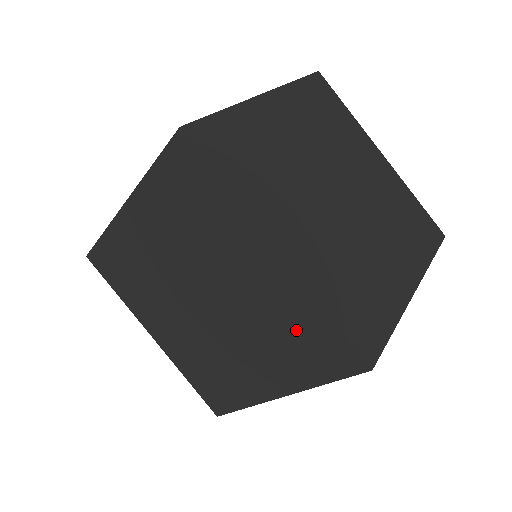
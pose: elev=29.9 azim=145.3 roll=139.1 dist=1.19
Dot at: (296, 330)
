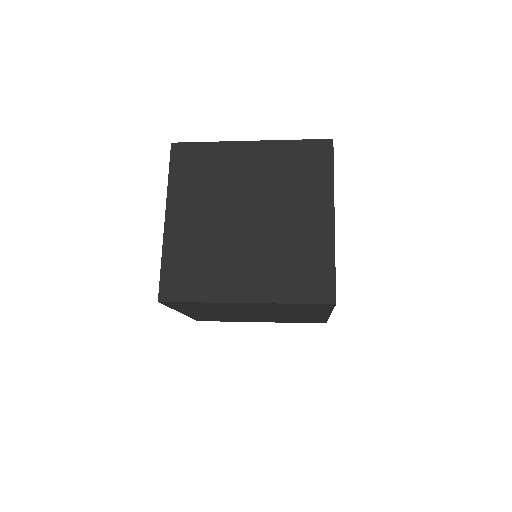
Dot at: occluded
